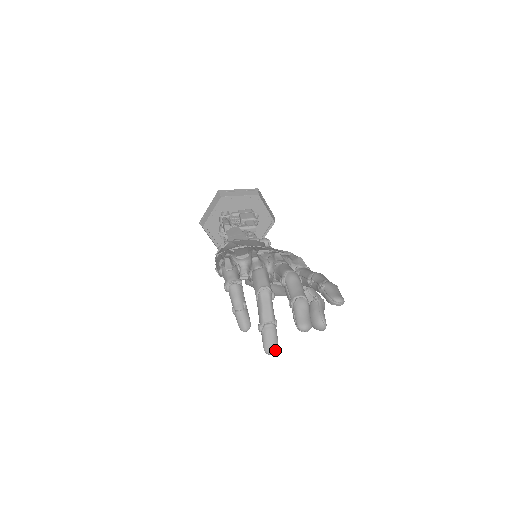
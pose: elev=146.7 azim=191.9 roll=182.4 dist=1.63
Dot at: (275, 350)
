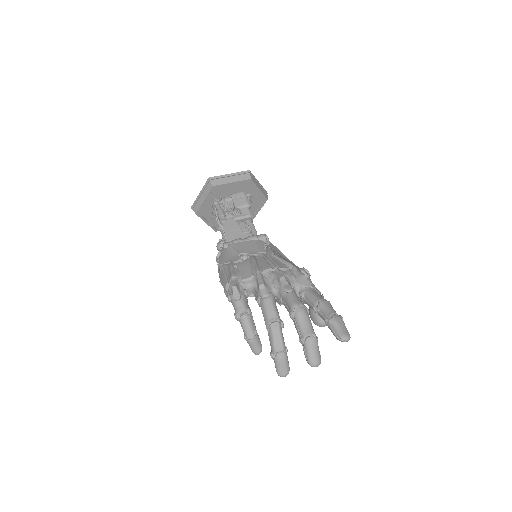
Dot at: (287, 373)
